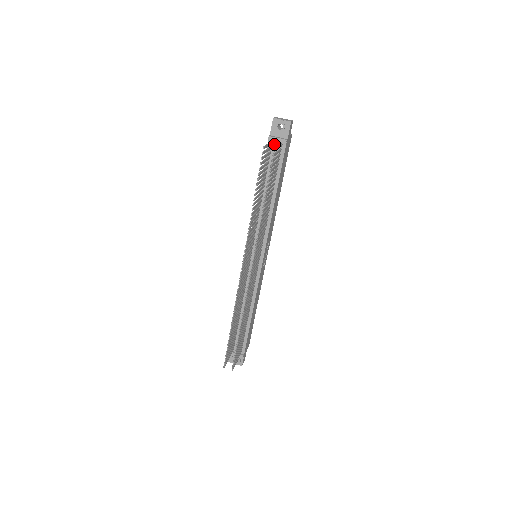
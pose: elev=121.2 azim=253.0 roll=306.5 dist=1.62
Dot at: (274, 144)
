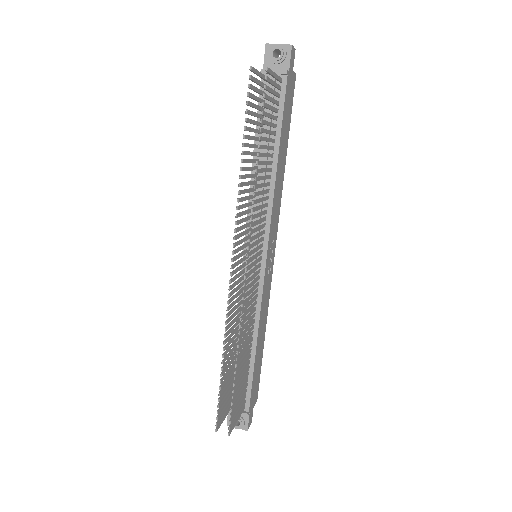
Dot at: occluded
